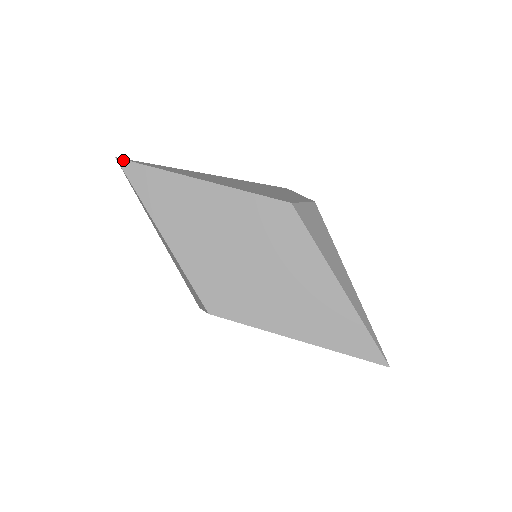
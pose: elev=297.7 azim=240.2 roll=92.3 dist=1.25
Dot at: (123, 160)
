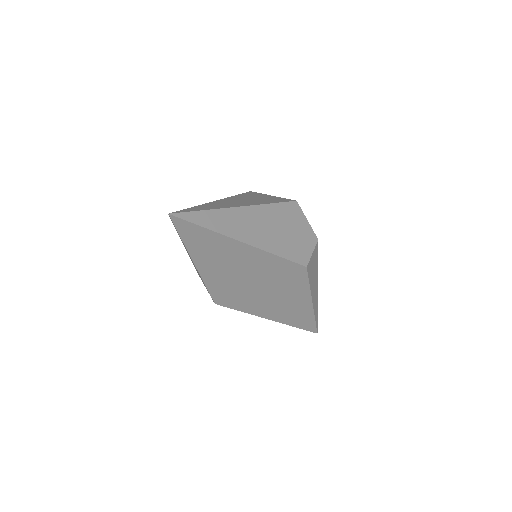
Dot at: (176, 217)
